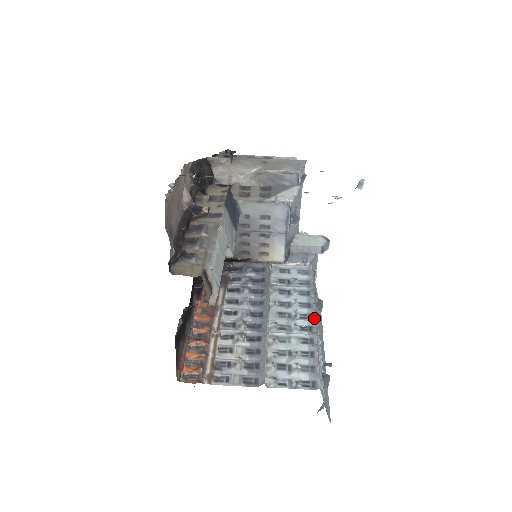
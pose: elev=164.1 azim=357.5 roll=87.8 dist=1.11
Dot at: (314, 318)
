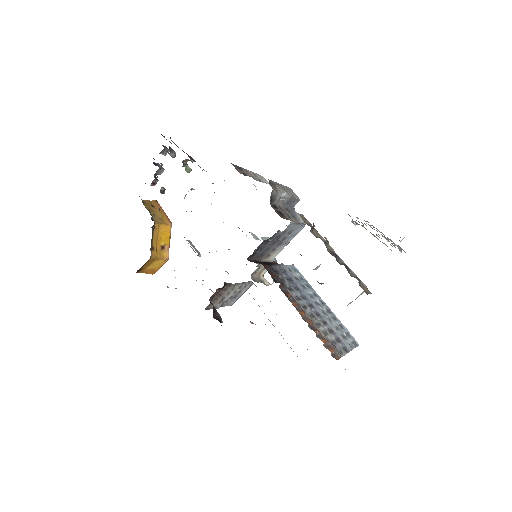
Dot at: (325, 303)
